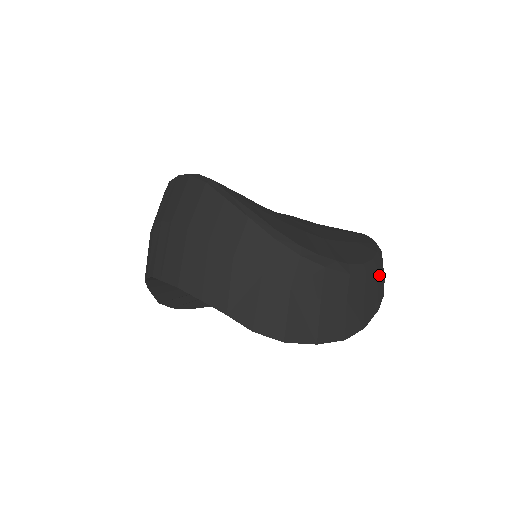
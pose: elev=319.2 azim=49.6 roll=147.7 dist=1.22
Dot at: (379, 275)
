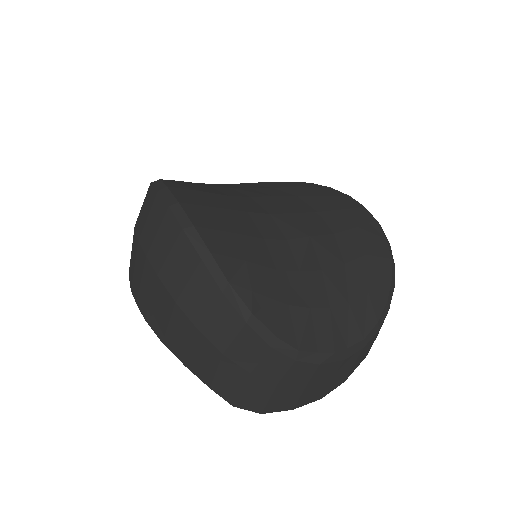
Dot at: (379, 330)
